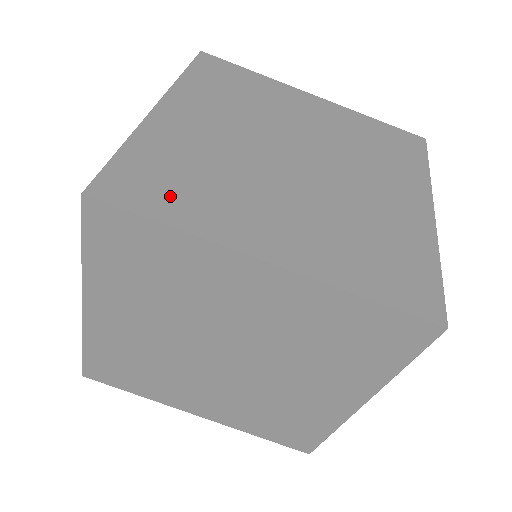
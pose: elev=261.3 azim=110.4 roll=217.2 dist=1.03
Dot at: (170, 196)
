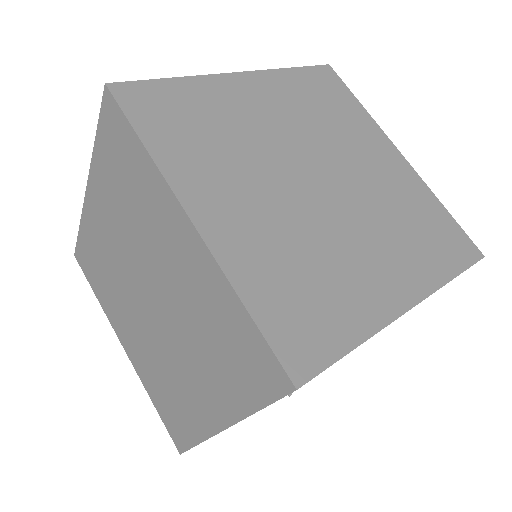
Dot at: (169, 128)
